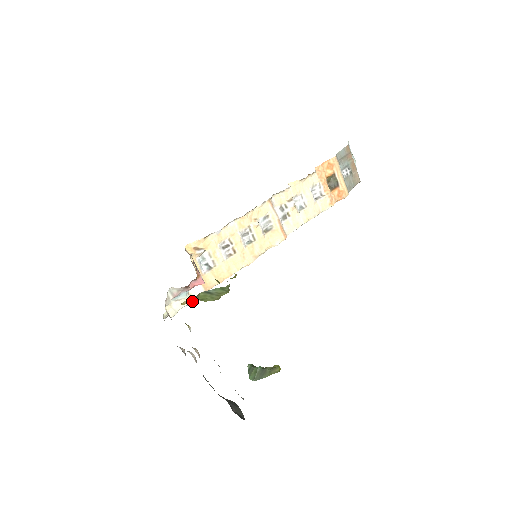
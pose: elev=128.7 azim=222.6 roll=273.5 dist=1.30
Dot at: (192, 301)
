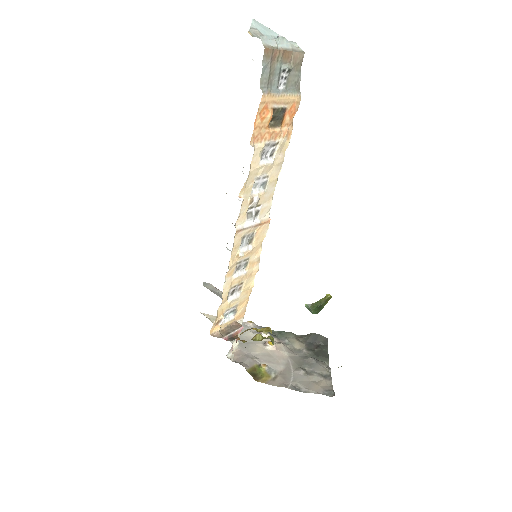
Dot at: occluded
